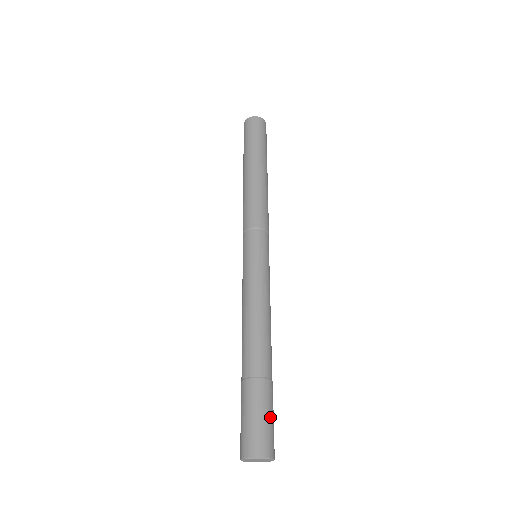
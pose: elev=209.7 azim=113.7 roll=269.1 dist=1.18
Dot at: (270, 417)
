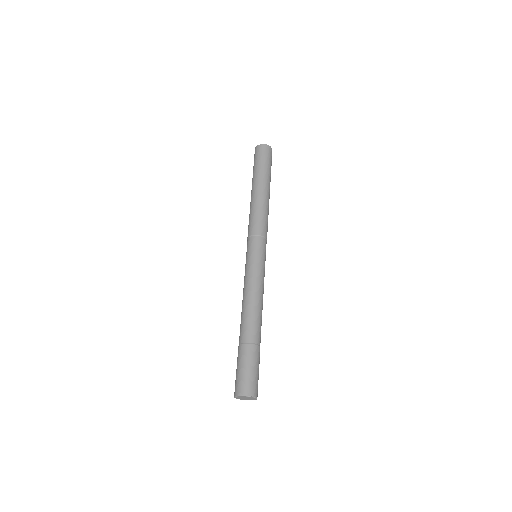
Dot at: (254, 370)
